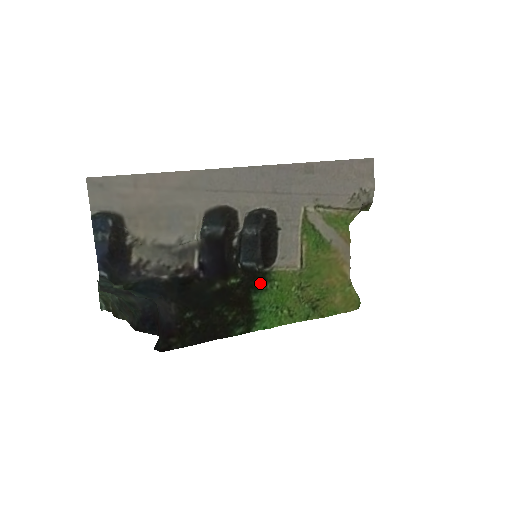
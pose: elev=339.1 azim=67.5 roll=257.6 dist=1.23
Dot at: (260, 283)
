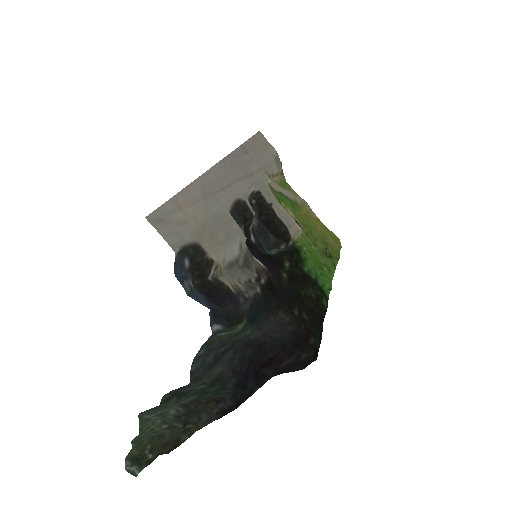
Dot at: (298, 255)
